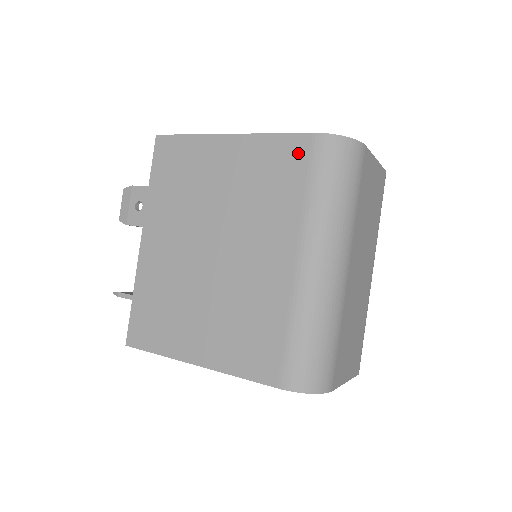
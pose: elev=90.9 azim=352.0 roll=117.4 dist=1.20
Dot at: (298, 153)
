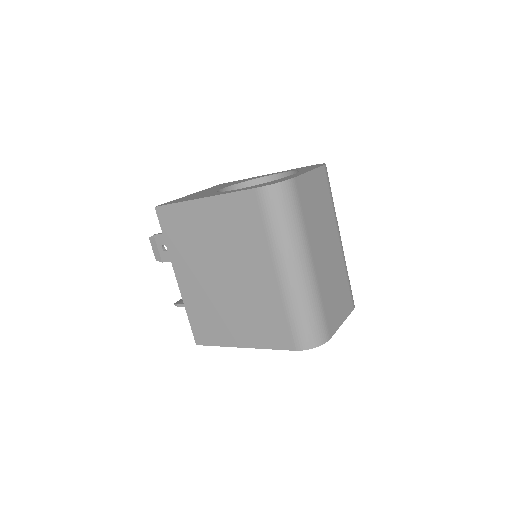
Dot at: (251, 204)
